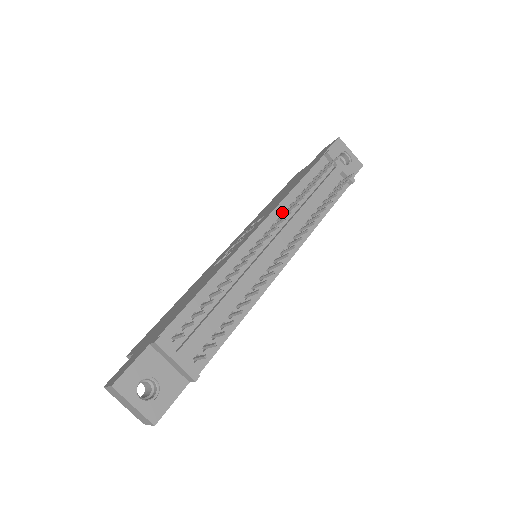
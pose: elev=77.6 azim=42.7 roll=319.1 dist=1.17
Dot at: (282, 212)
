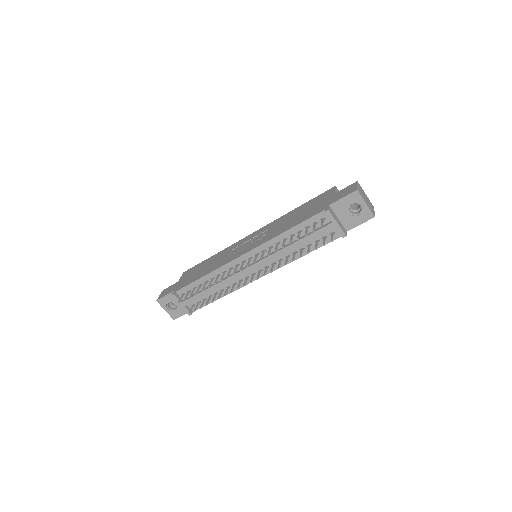
Dot at: (268, 247)
